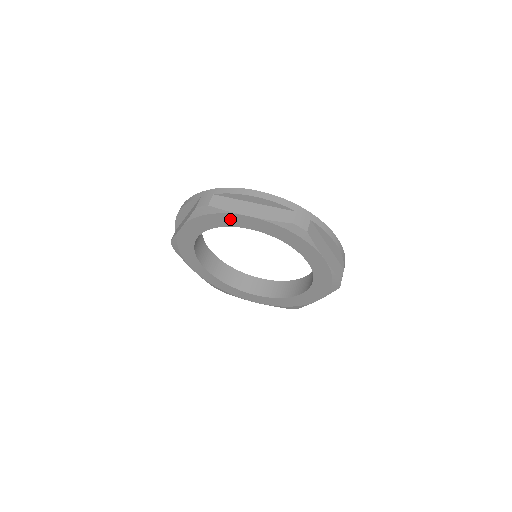
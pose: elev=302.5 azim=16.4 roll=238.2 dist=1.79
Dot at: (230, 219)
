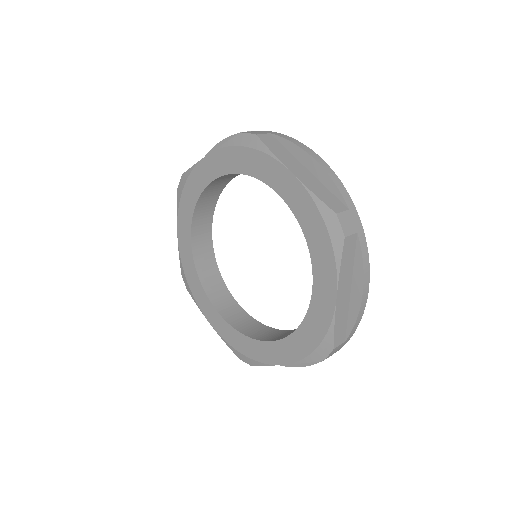
Dot at: (198, 178)
